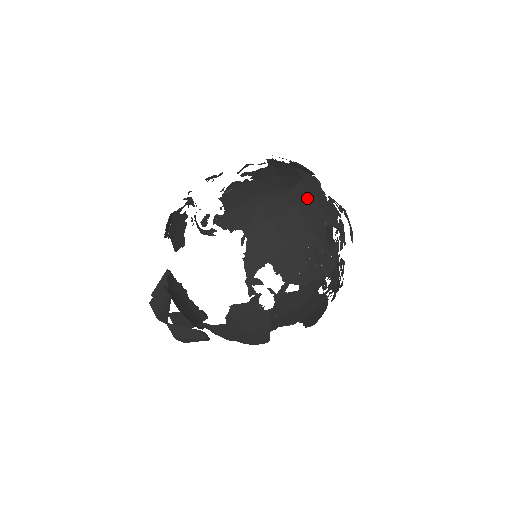
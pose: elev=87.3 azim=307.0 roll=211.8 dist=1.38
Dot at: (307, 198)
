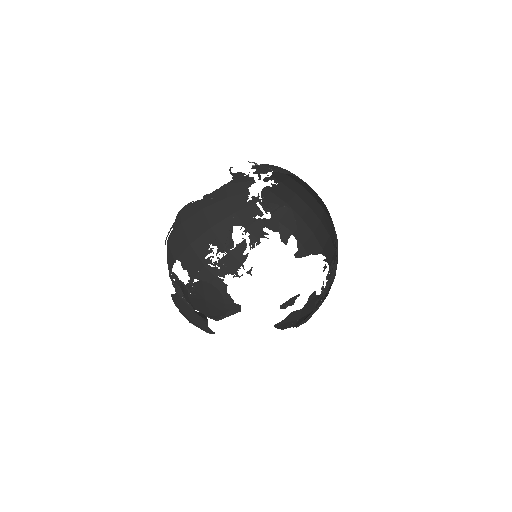
Dot at: (220, 200)
